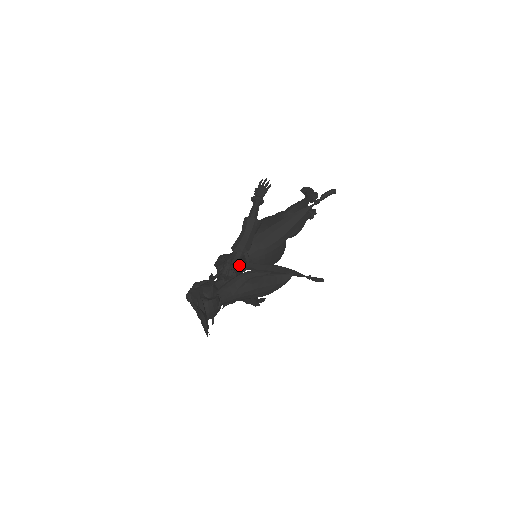
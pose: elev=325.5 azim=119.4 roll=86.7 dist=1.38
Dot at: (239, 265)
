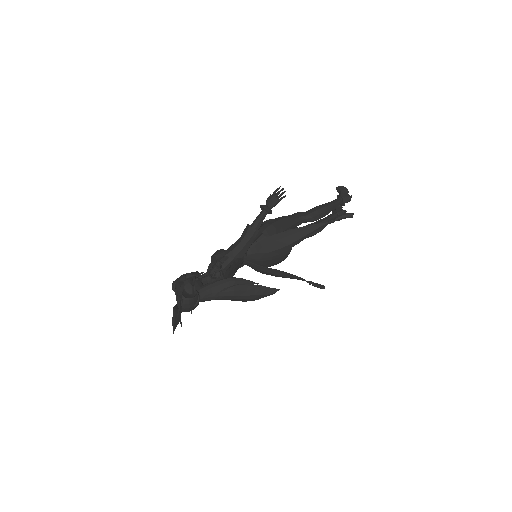
Dot at: (231, 266)
